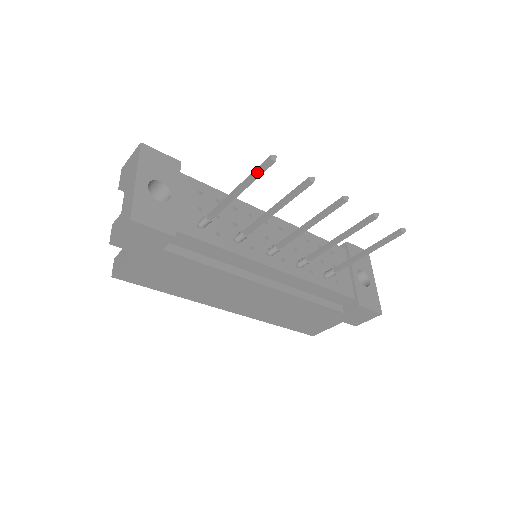
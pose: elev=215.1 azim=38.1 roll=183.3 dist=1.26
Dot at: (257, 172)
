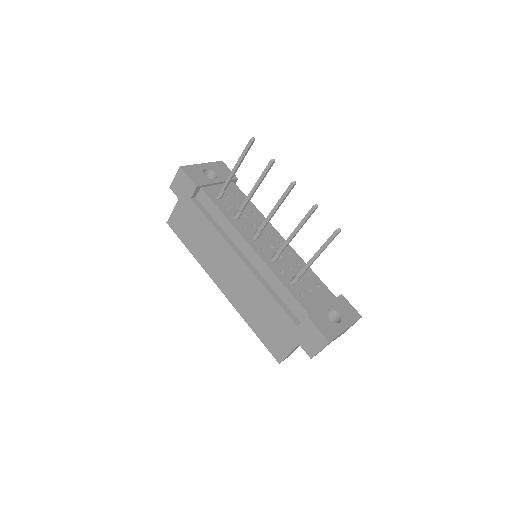
Dot at: (245, 149)
